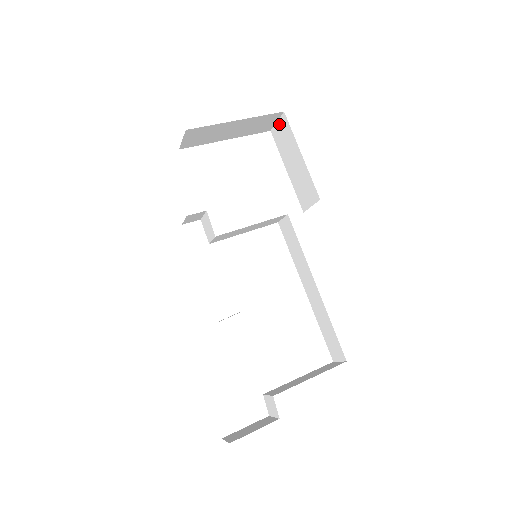
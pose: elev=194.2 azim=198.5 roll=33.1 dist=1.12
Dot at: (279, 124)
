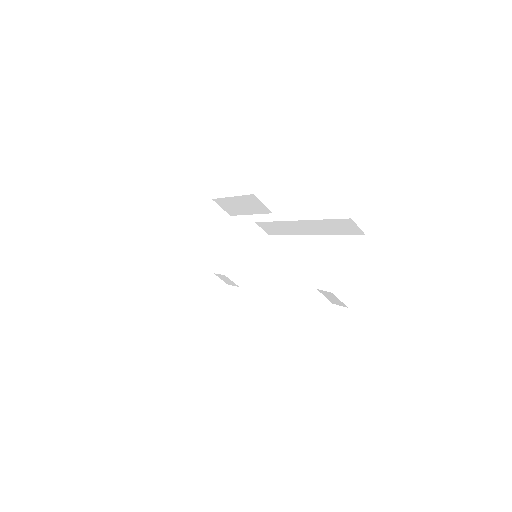
Dot at: (222, 207)
